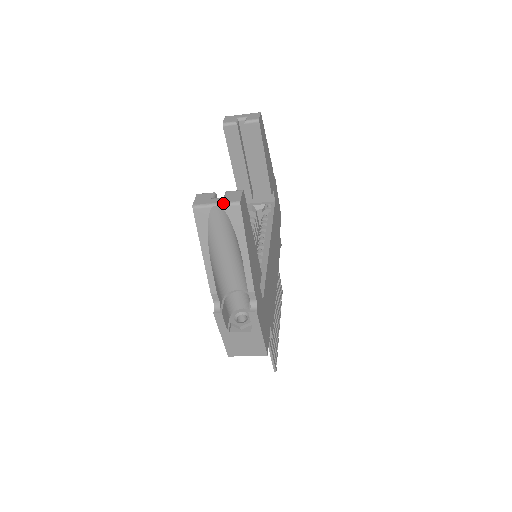
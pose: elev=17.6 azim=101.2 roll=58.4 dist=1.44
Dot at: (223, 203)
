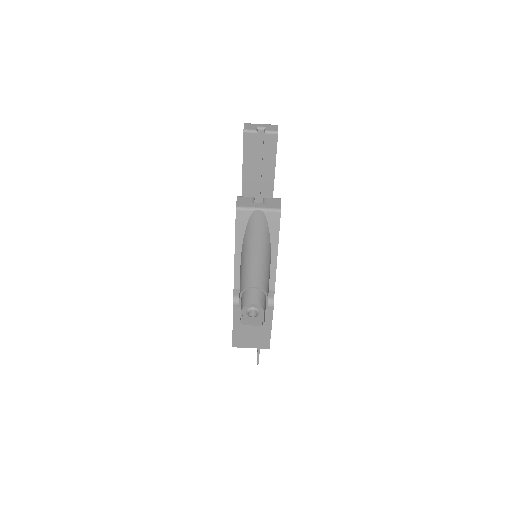
Dot at: (265, 208)
